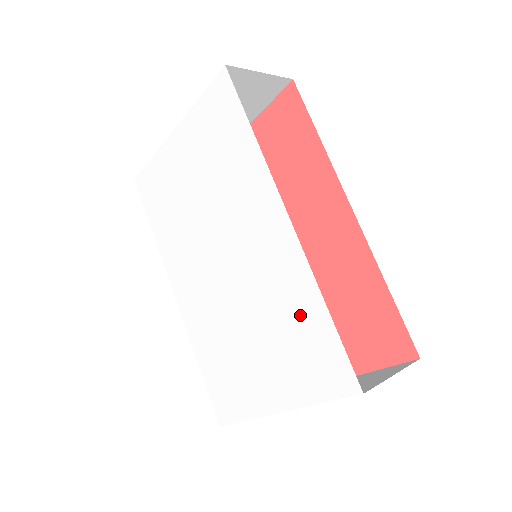
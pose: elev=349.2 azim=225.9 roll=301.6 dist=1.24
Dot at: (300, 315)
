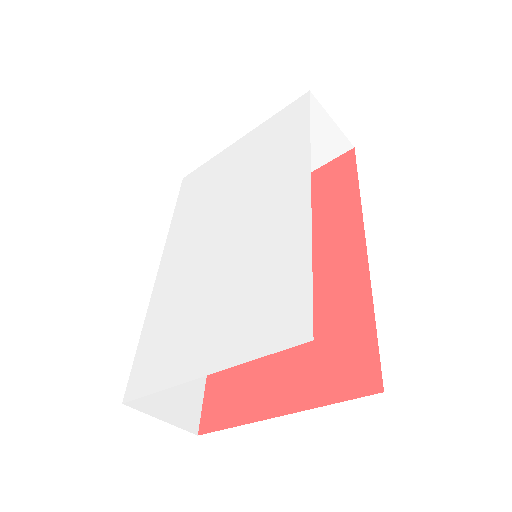
Dot at: (280, 267)
